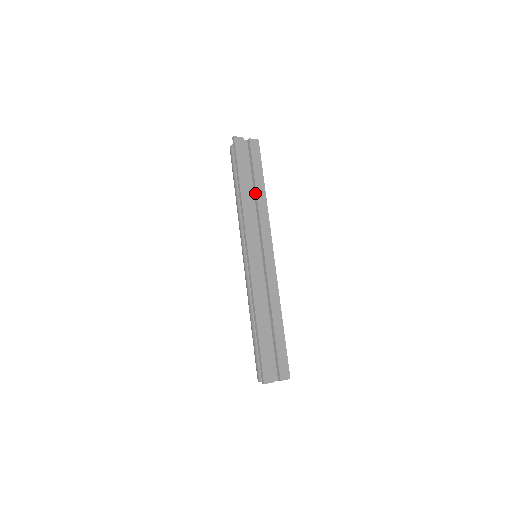
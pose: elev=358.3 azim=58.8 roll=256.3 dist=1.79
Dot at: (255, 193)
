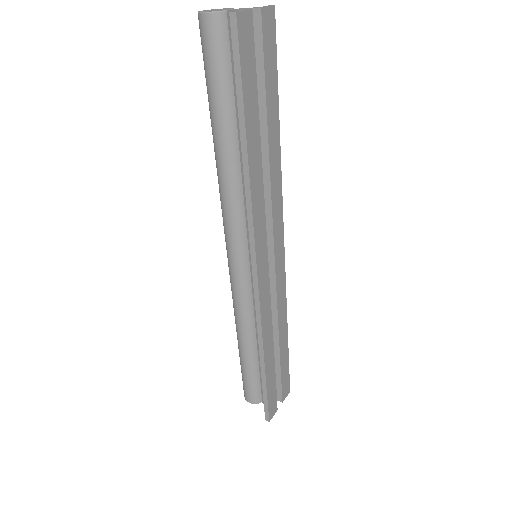
Dot at: (265, 146)
